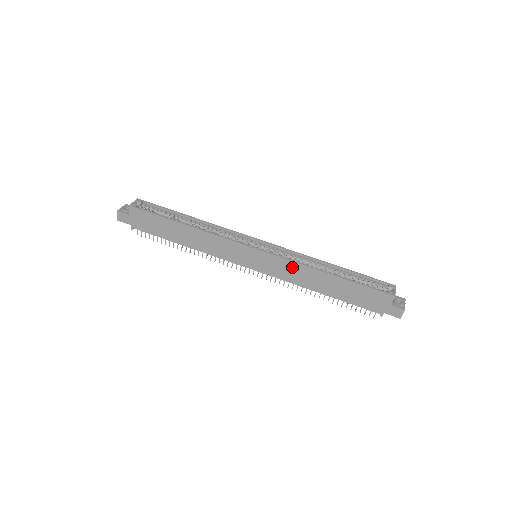
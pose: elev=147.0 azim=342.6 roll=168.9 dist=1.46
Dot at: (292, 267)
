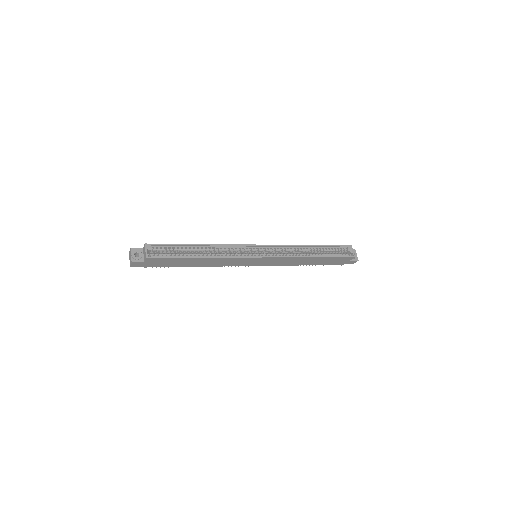
Dot at: (287, 260)
